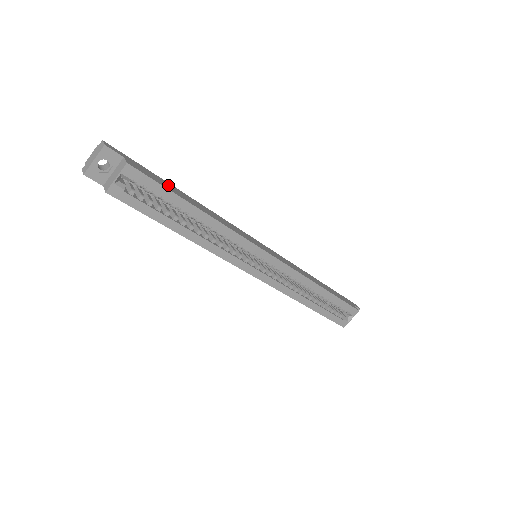
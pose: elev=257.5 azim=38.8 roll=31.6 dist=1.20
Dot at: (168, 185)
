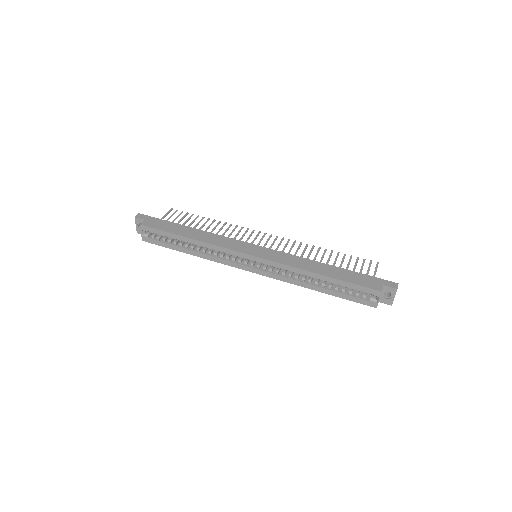
Dot at: (173, 227)
